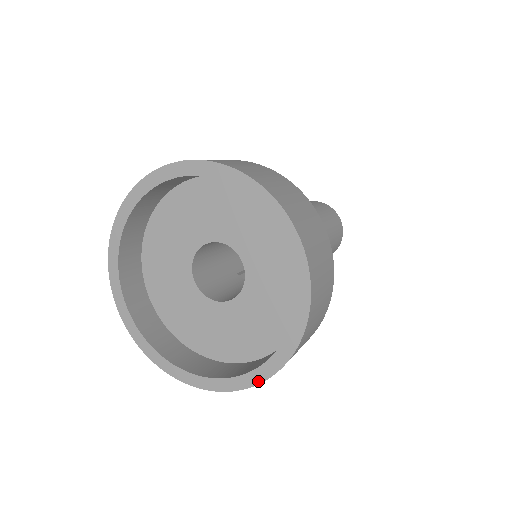
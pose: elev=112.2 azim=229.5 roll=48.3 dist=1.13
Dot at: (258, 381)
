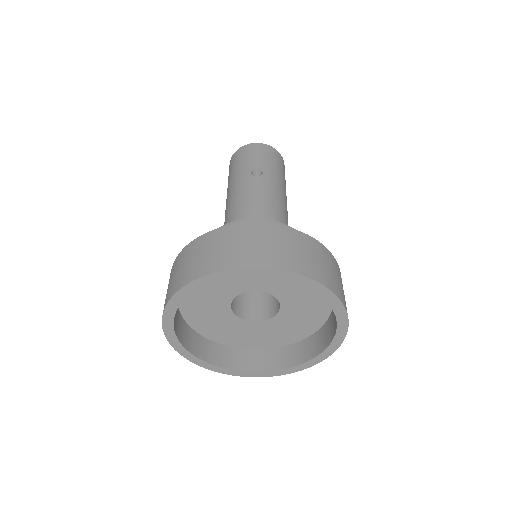
Dot at: (334, 350)
